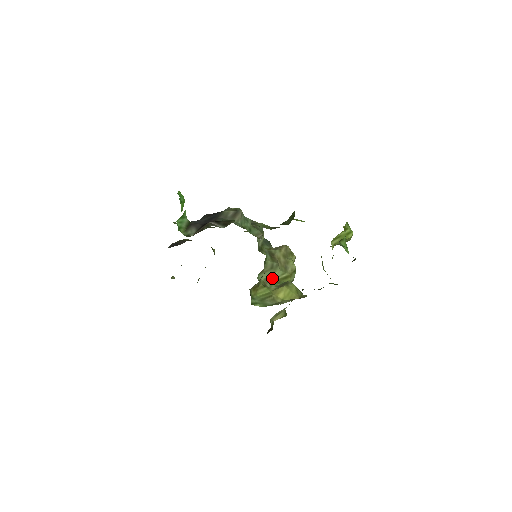
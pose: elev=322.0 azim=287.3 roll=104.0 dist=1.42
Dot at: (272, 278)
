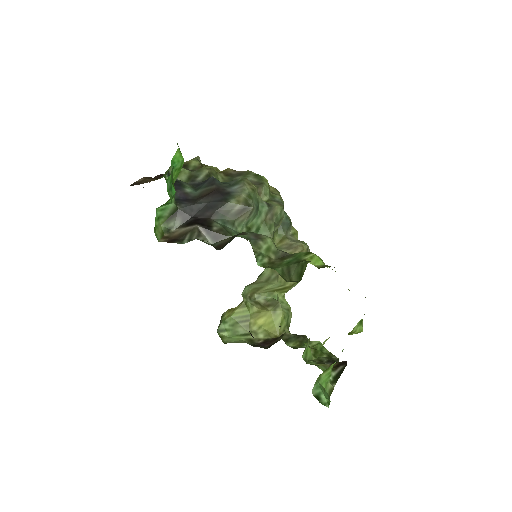
Dot at: (264, 289)
